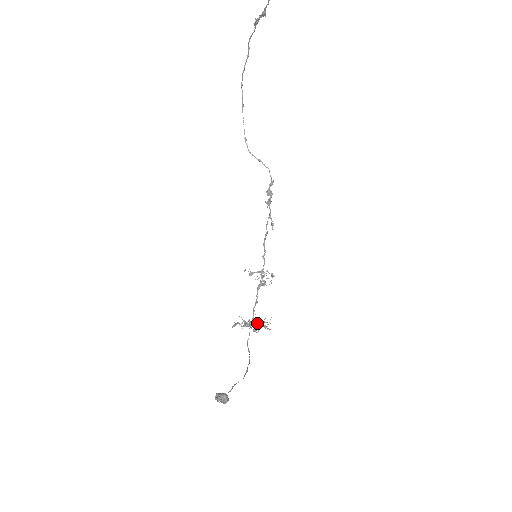
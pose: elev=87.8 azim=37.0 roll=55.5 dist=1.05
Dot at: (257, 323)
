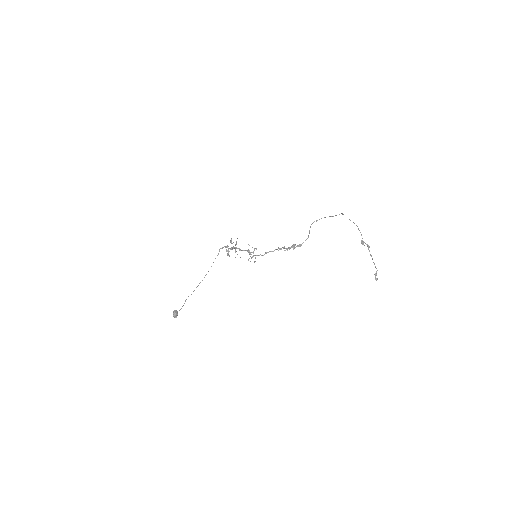
Dot at: (235, 248)
